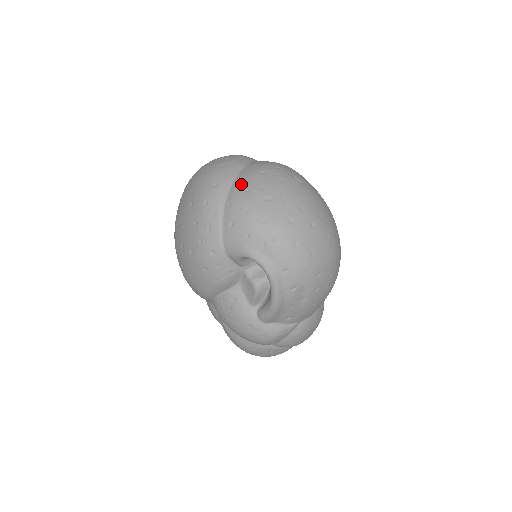
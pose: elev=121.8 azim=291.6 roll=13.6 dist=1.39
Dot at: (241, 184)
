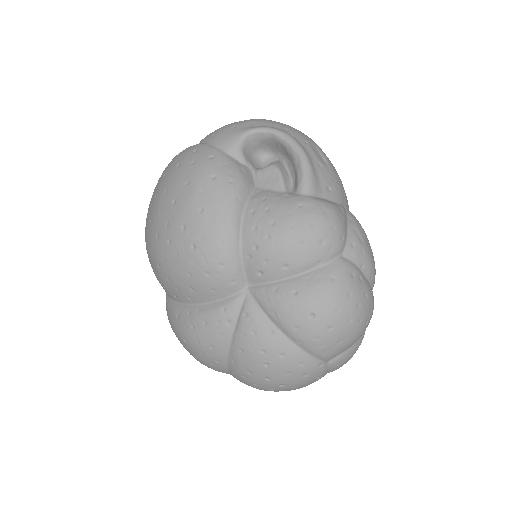
Dot at: occluded
